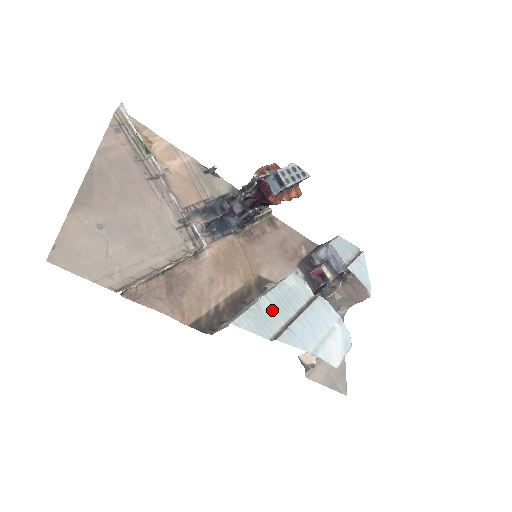
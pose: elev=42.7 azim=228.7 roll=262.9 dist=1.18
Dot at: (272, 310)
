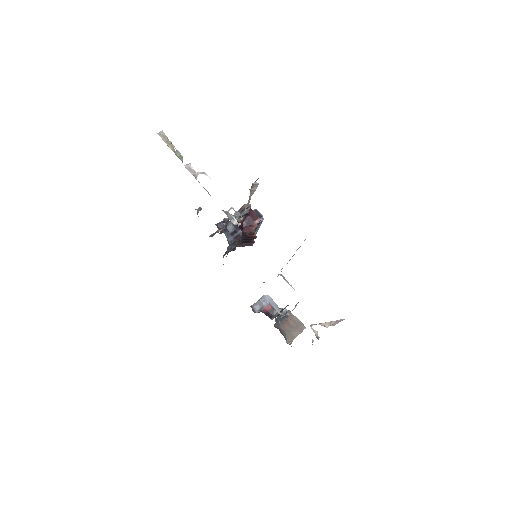
Dot at: occluded
